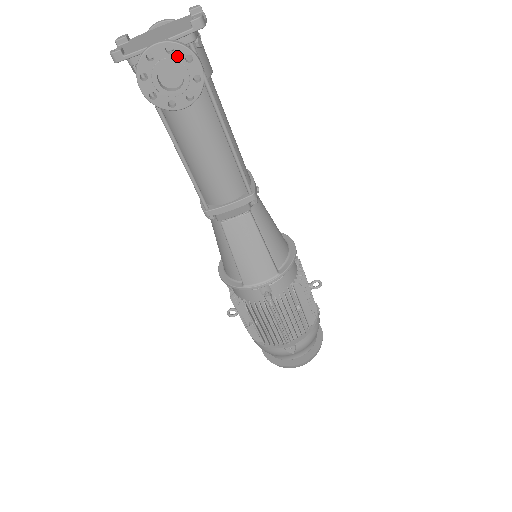
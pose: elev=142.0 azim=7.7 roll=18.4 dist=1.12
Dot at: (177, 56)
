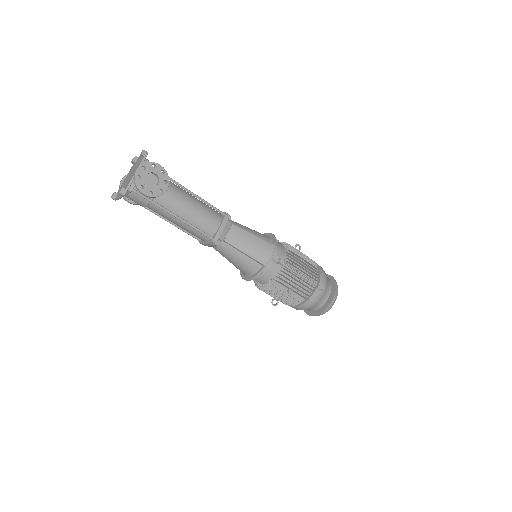
Dot at: (148, 168)
